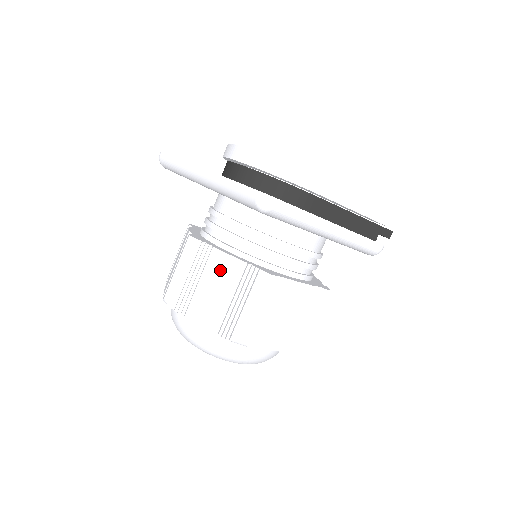
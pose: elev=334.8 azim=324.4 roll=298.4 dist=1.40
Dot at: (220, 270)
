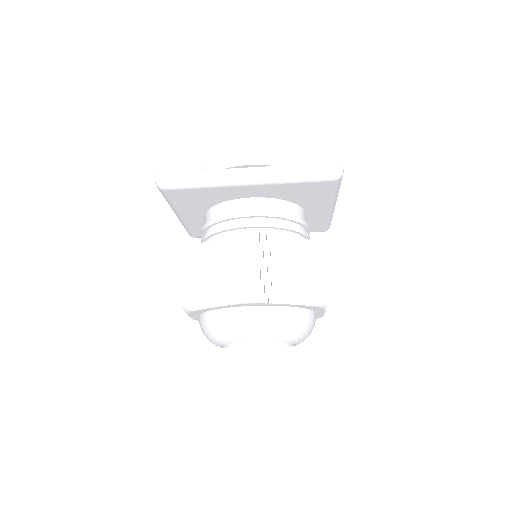
Dot at: (287, 251)
